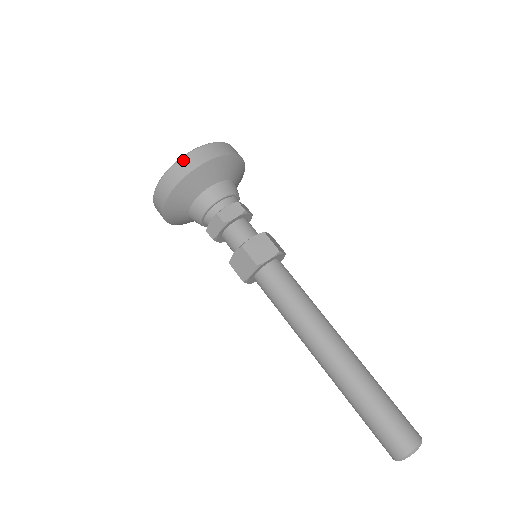
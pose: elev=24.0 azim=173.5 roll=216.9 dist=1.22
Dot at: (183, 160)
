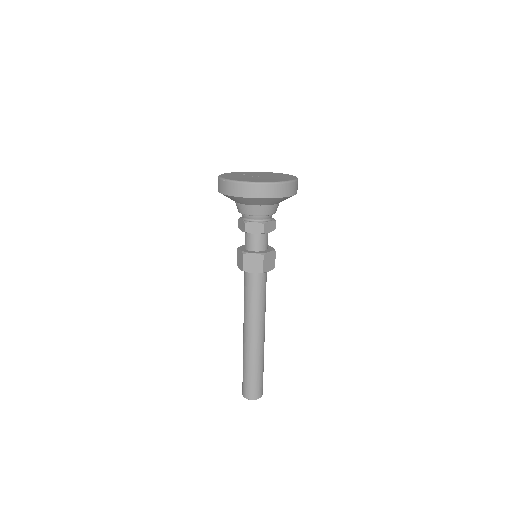
Dot at: (282, 185)
